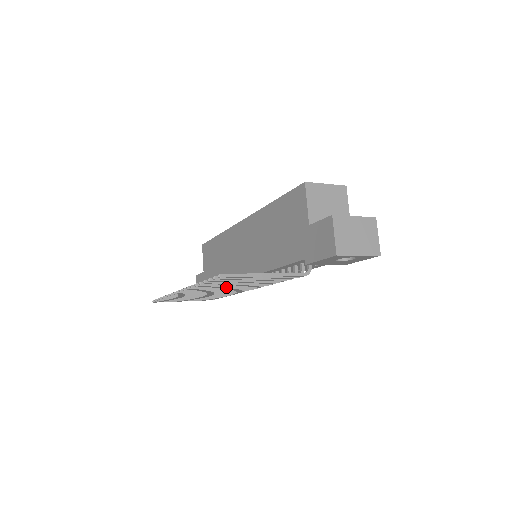
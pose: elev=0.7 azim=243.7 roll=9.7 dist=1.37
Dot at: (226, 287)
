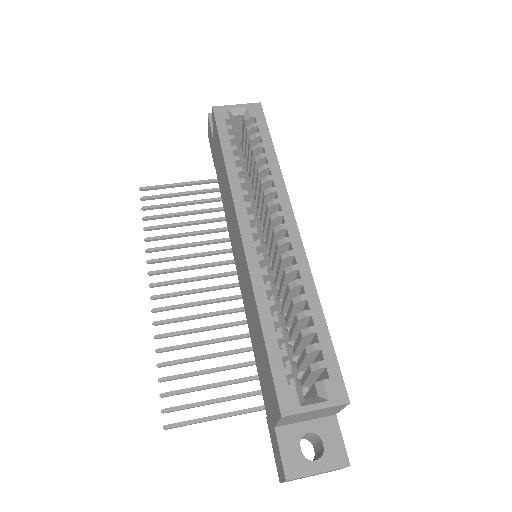
Dot at: occluded
